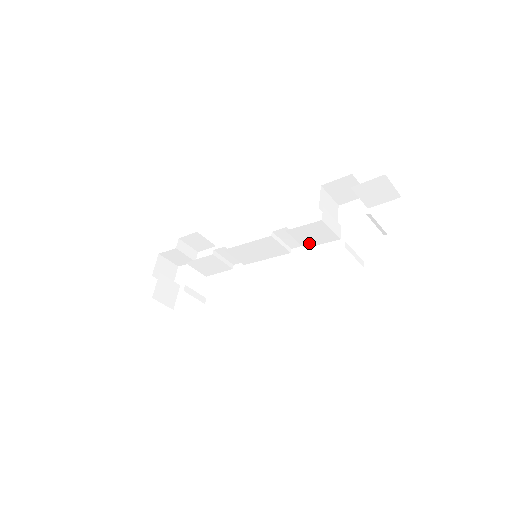
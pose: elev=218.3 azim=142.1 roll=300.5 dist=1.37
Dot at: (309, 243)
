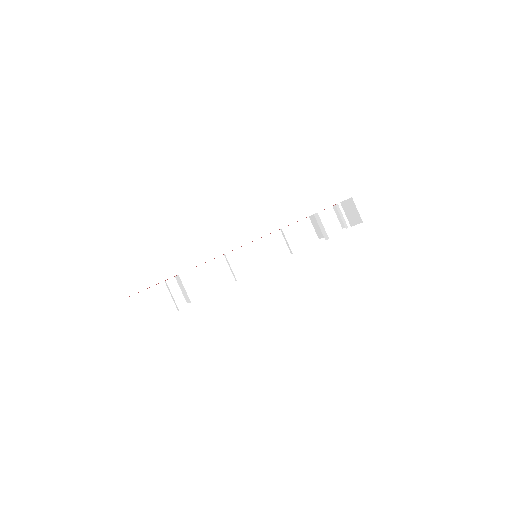
Dot at: (297, 247)
